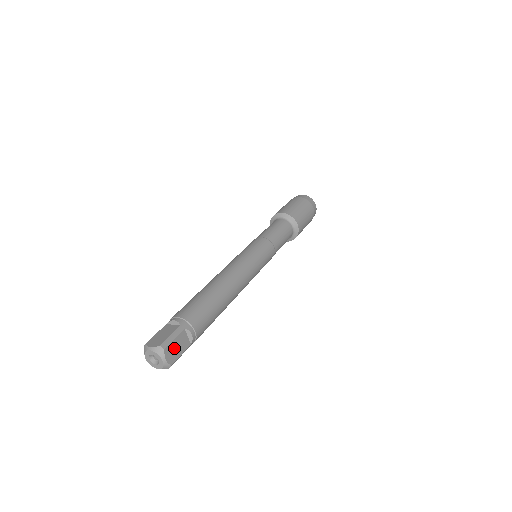
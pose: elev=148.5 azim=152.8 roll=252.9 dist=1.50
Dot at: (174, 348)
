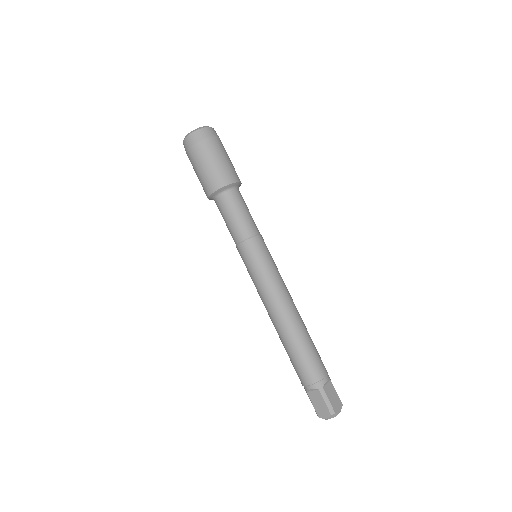
Dot at: (334, 401)
